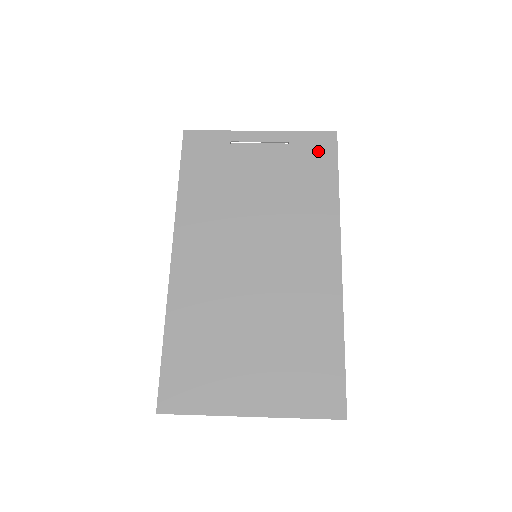
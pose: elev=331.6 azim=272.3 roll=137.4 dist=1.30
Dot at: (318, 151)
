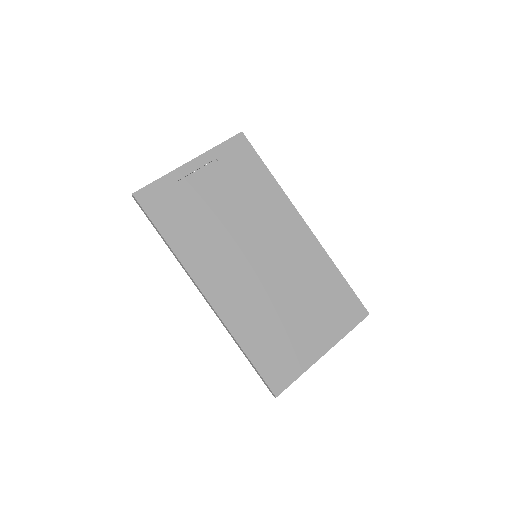
Dot at: (241, 154)
